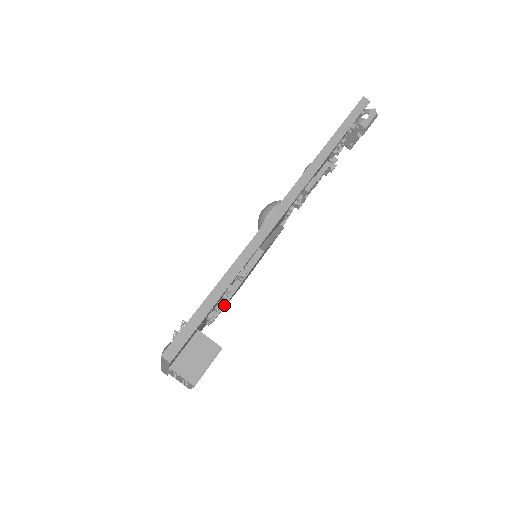
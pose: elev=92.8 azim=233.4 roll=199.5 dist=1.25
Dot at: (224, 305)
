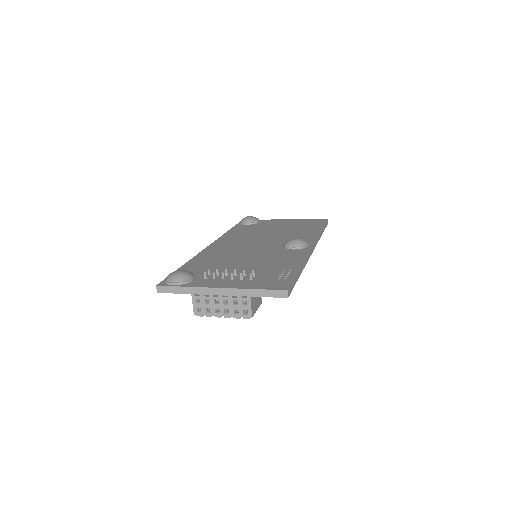
Dot at: occluded
